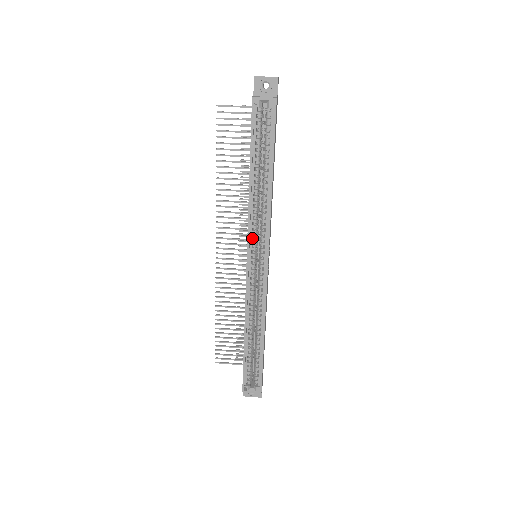
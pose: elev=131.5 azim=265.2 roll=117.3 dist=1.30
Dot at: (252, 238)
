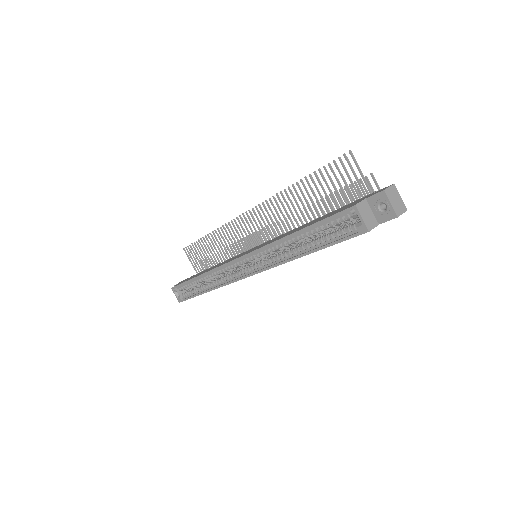
Dot at: (256, 254)
